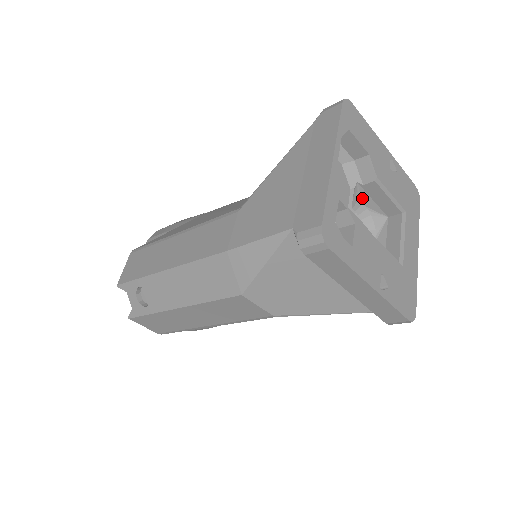
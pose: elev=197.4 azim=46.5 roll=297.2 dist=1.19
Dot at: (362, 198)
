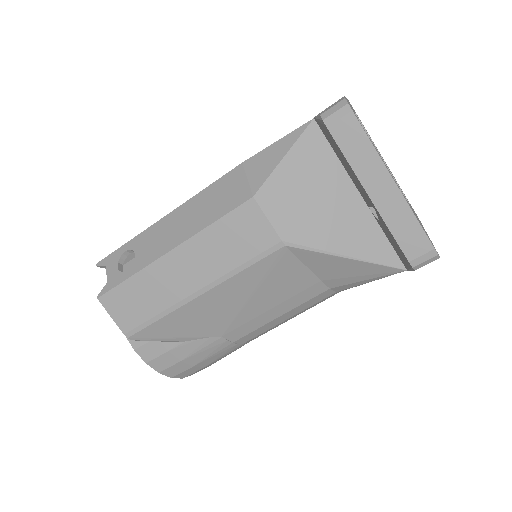
Dot at: occluded
